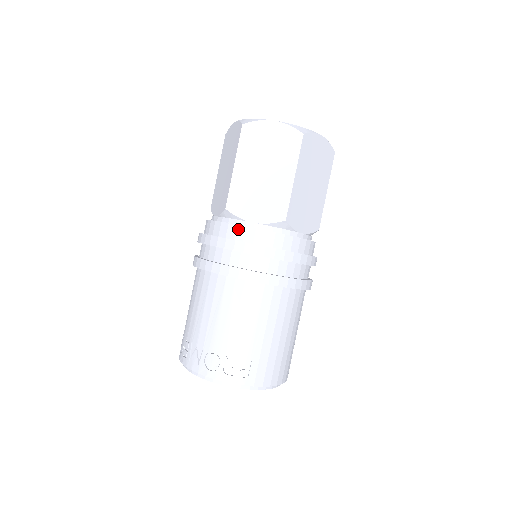
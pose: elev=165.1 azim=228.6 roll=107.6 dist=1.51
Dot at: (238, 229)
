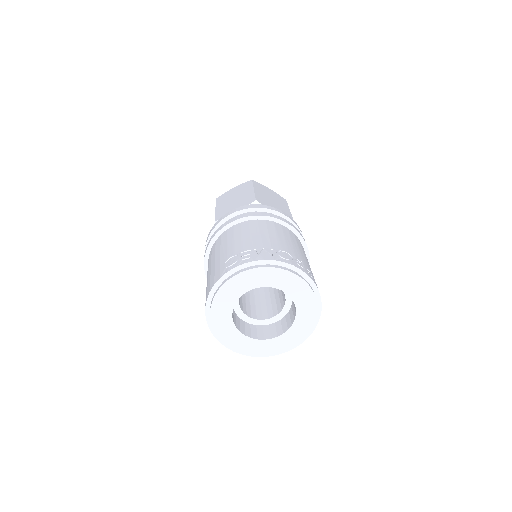
Dot at: occluded
